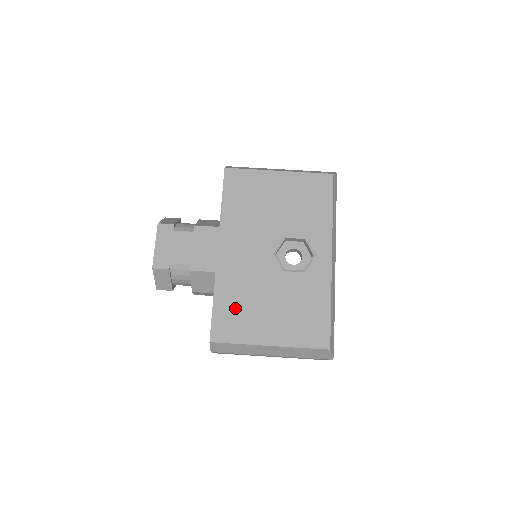
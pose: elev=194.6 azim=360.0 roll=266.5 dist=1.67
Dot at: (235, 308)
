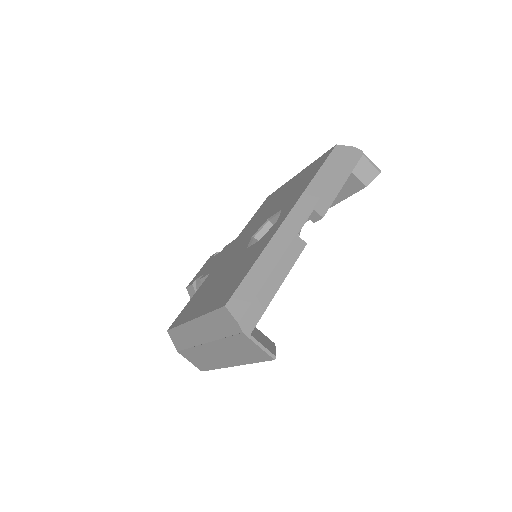
Dot at: (199, 296)
